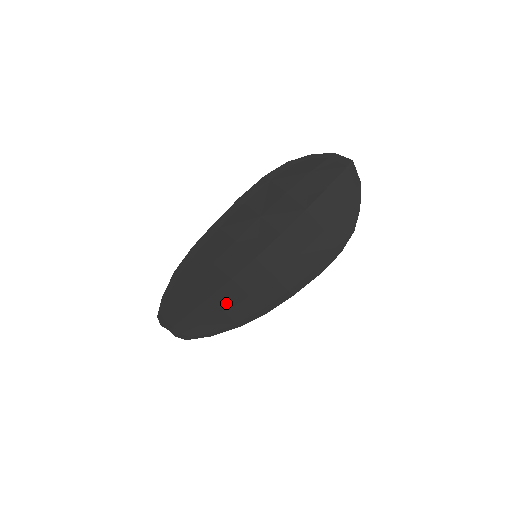
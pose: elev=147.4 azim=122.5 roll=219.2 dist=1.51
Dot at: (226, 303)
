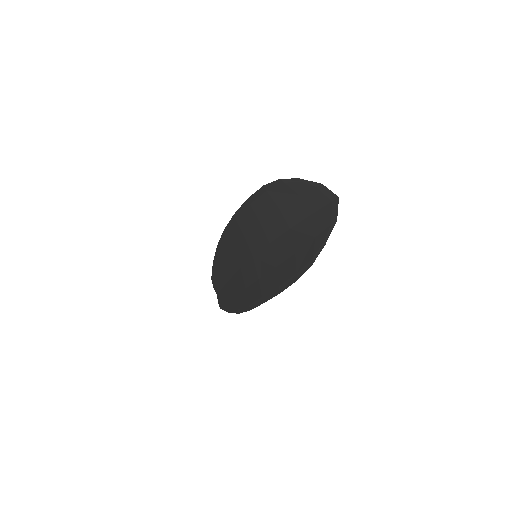
Dot at: (236, 288)
